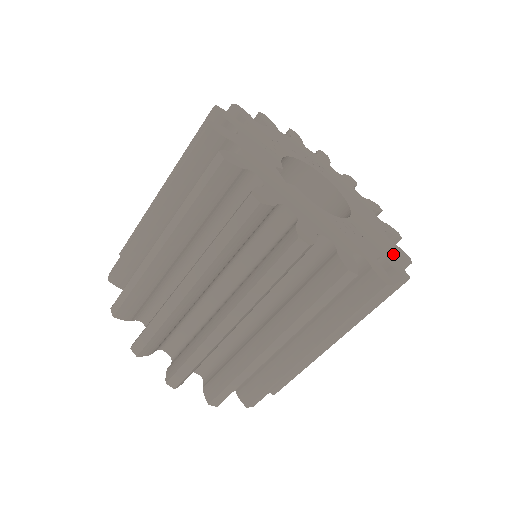
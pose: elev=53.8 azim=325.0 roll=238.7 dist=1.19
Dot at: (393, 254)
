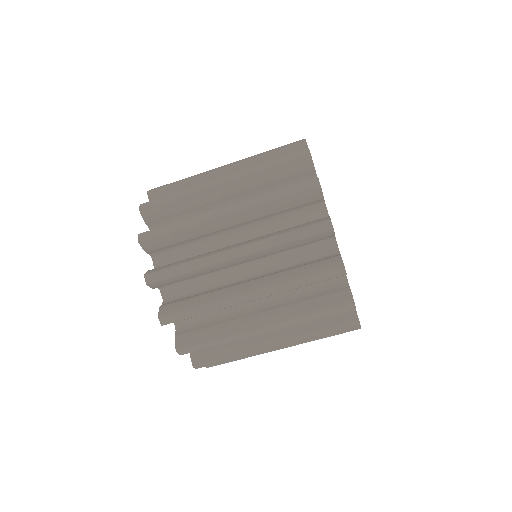
Dot at: occluded
